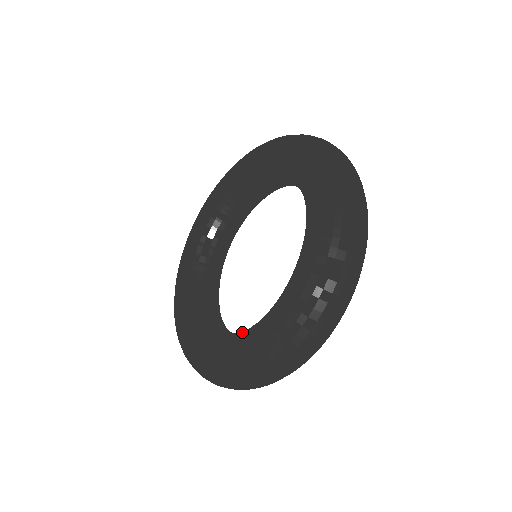
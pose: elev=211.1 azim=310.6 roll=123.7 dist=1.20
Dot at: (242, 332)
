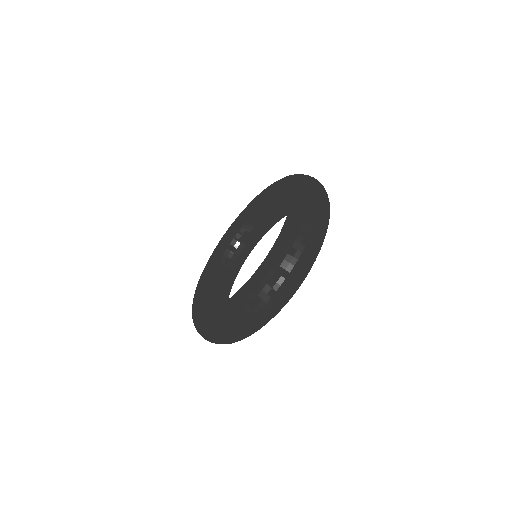
Dot at: occluded
